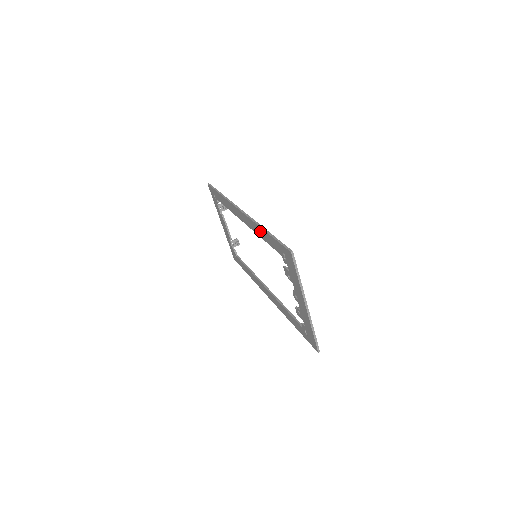
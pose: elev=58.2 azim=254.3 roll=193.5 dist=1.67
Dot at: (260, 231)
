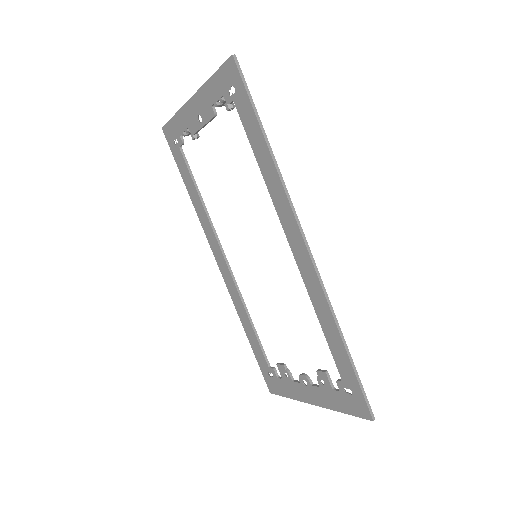
Dot at: (328, 321)
